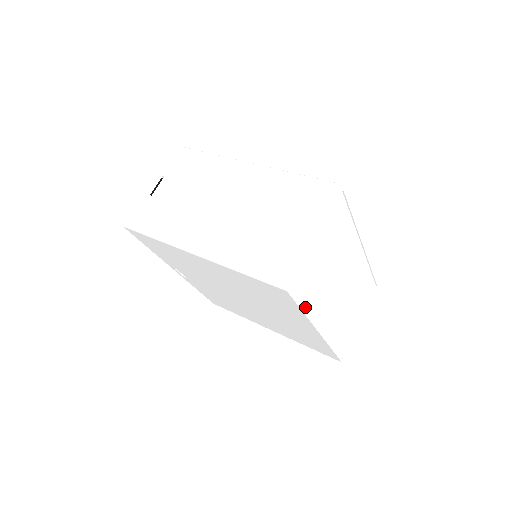
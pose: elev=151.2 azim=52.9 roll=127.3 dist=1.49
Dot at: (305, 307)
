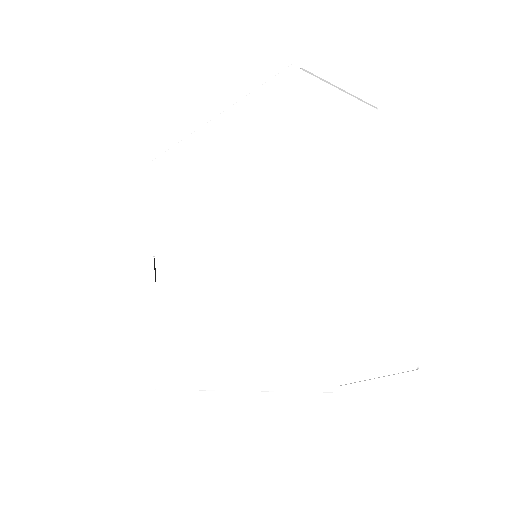
Dot at: (307, 134)
